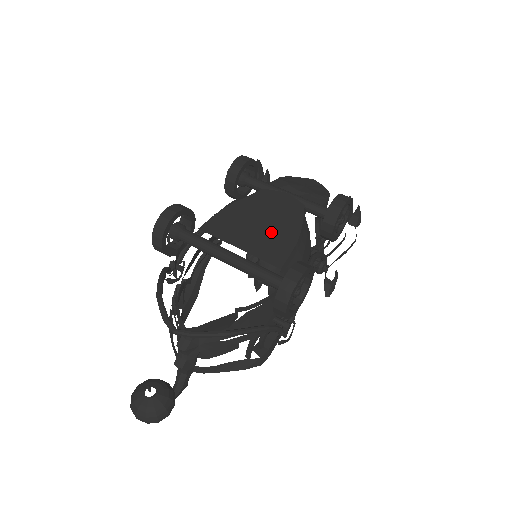
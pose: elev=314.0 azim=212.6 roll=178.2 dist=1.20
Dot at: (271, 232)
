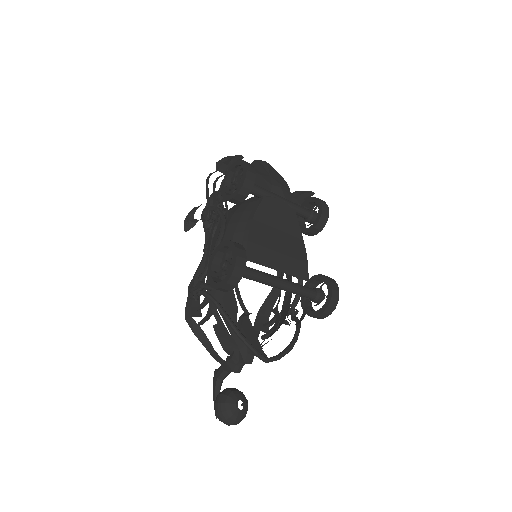
Dot at: (289, 247)
